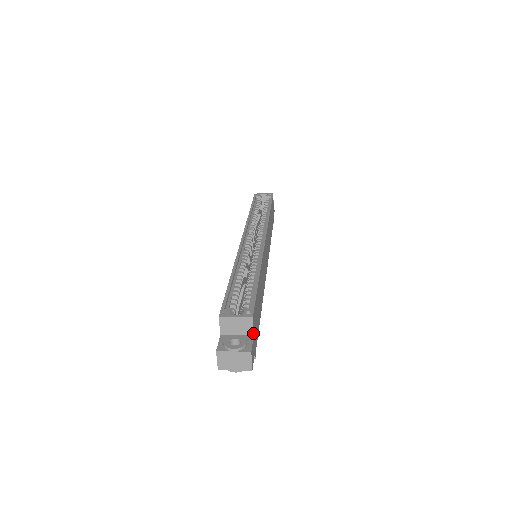
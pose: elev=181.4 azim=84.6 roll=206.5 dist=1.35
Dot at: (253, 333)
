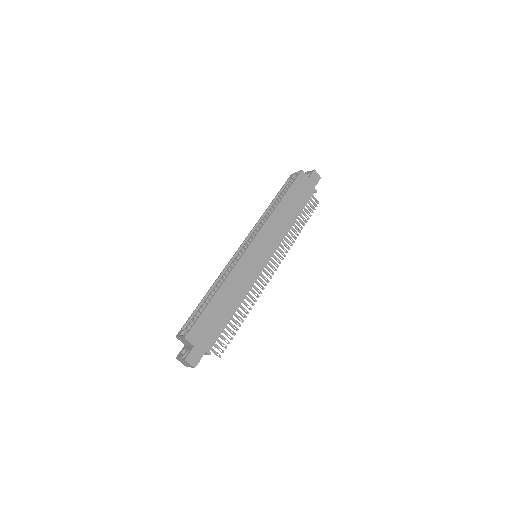
Dot at: (193, 345)
